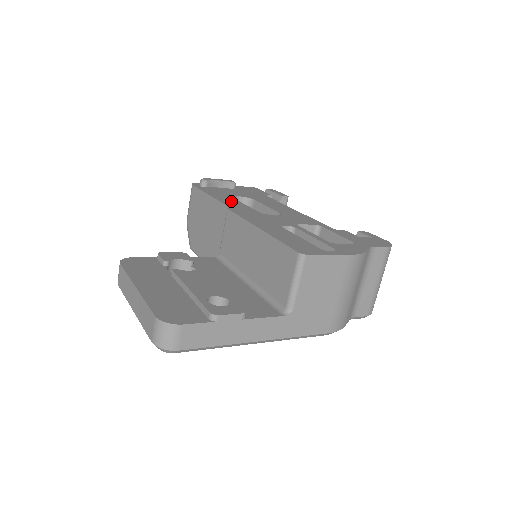
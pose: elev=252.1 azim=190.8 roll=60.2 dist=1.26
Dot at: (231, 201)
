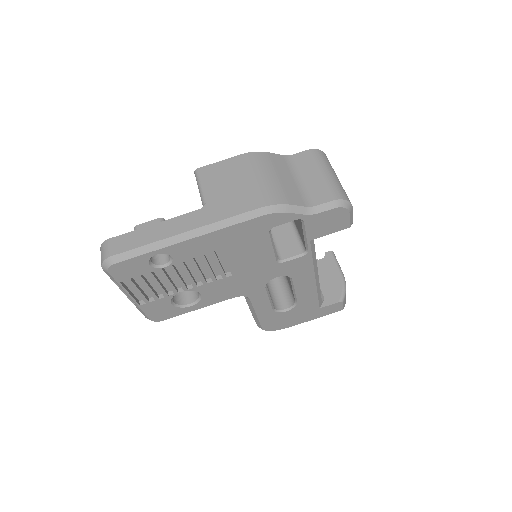
Dot at: occluded
